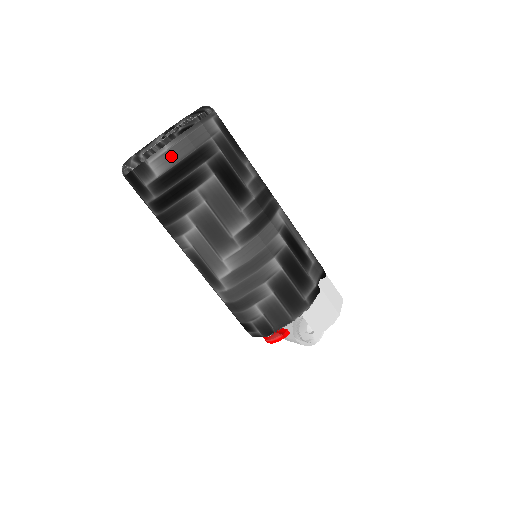
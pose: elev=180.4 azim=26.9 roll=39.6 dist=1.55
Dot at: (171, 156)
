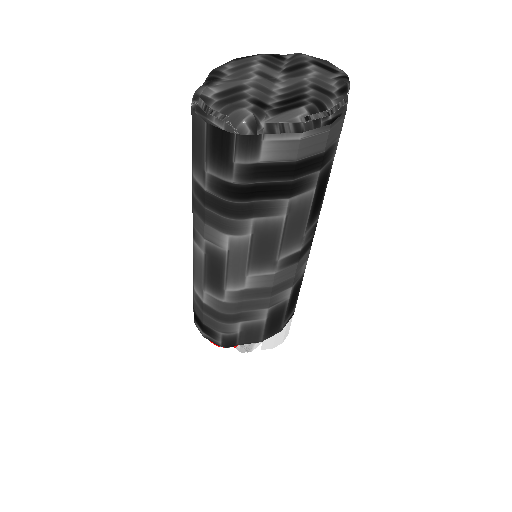
Dot at: (298, 149)
